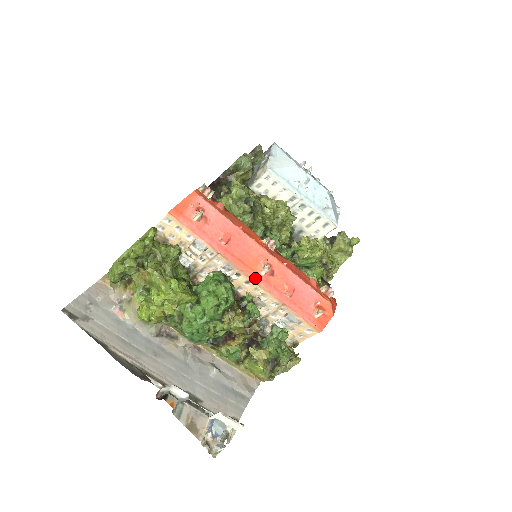
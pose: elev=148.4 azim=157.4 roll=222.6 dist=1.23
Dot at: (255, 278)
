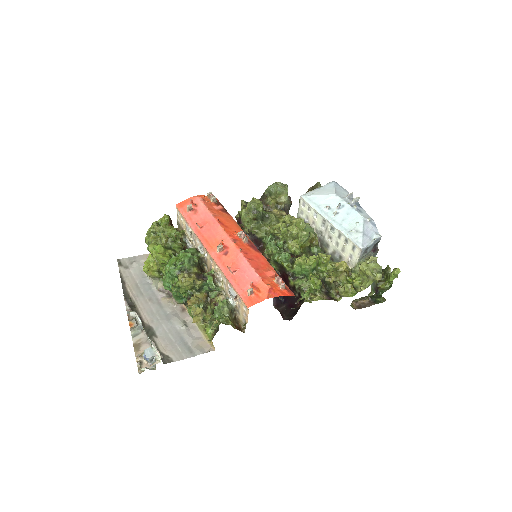
Dot at: (211, 254)
